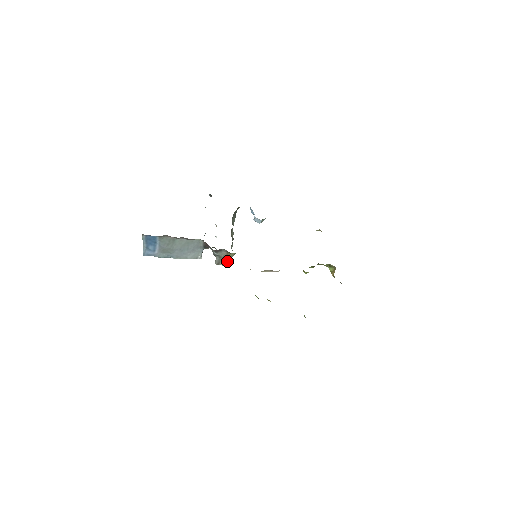
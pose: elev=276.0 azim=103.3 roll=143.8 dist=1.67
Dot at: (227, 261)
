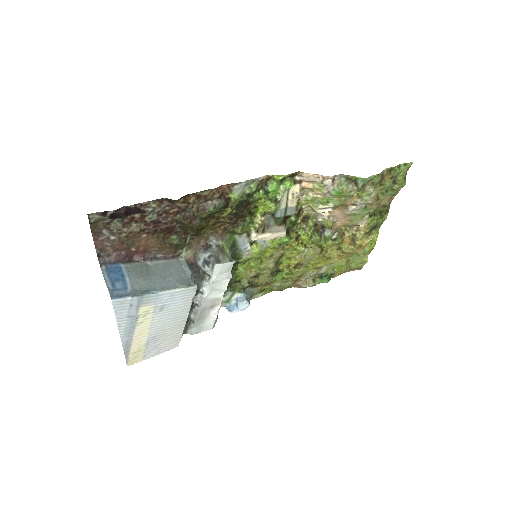
Dot at: (226, 257)
